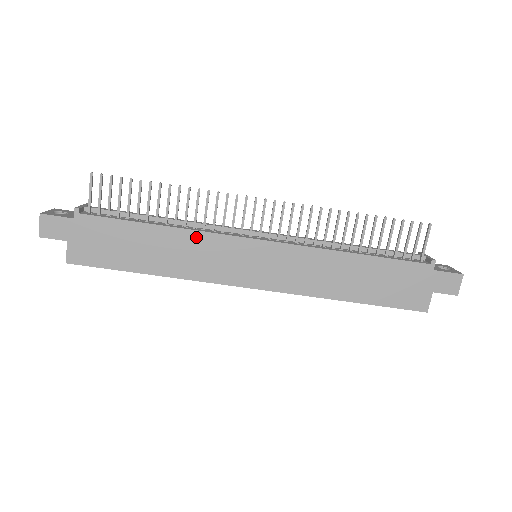
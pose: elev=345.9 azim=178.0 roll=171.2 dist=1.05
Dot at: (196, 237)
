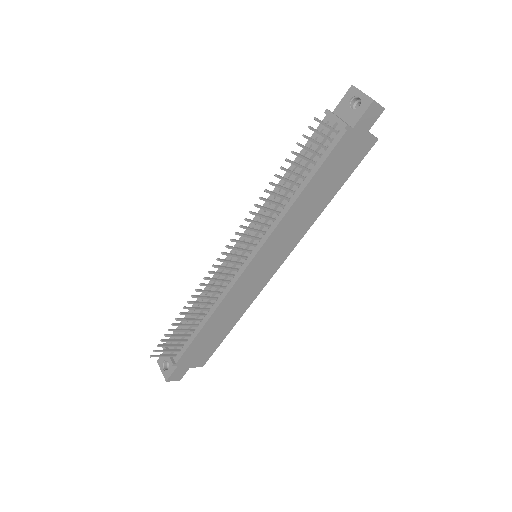
Dot at: (226, 302)
